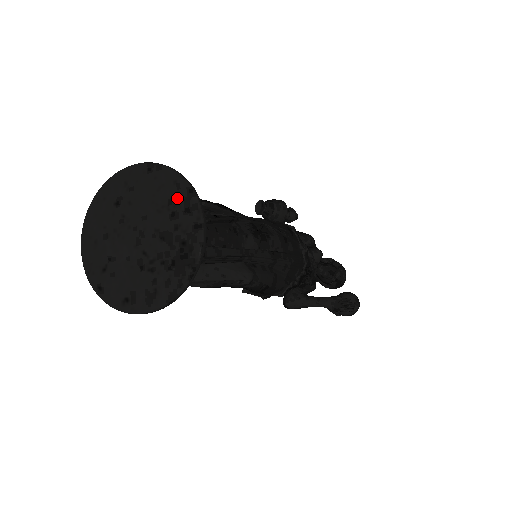
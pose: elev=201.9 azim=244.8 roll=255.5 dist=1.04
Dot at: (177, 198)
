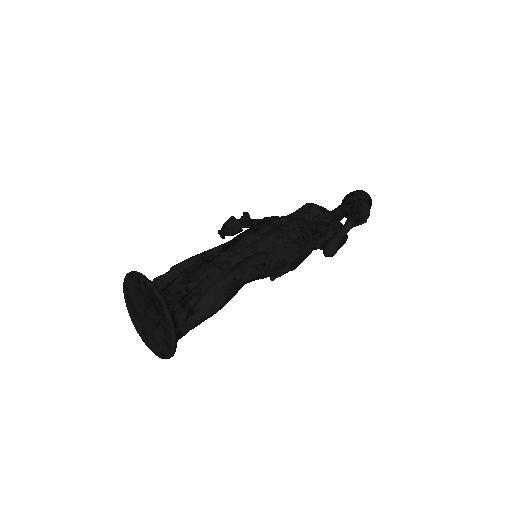
Dot at: (135, 283)
